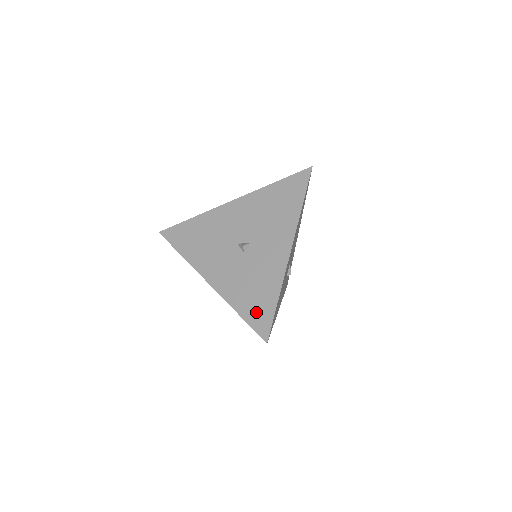
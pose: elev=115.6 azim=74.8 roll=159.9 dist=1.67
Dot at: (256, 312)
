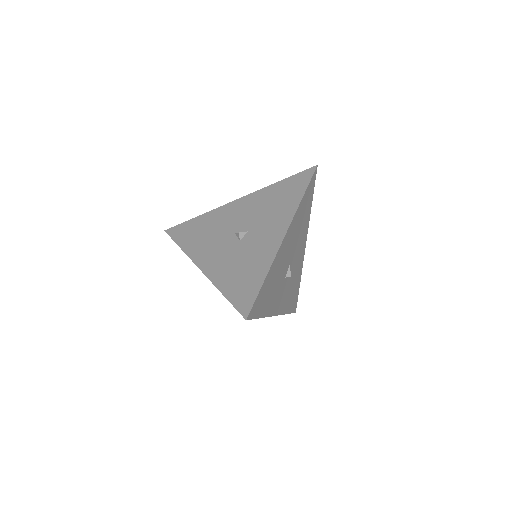
Dot at: (241, 291)
